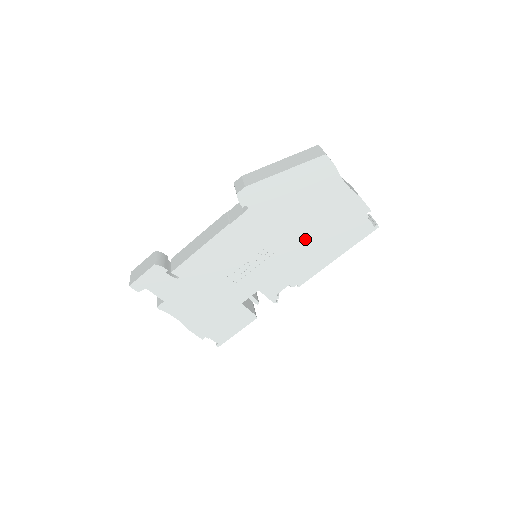
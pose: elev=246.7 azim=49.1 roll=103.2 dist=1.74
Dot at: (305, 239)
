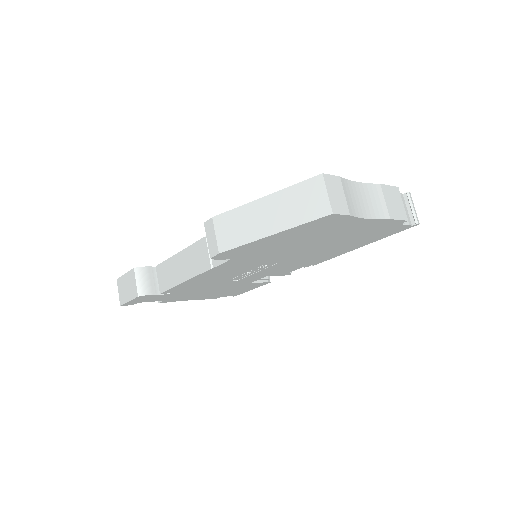
Dot at: (315, 251)
